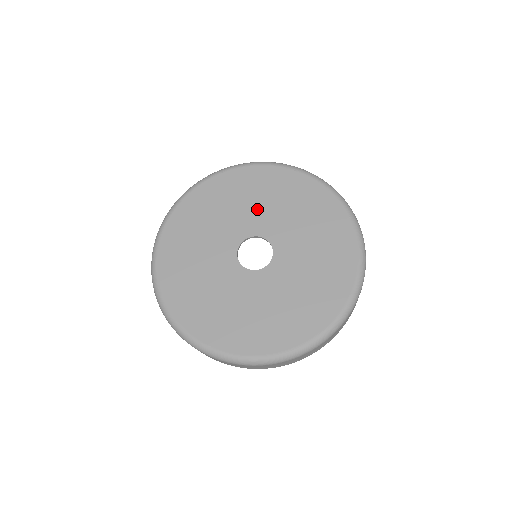
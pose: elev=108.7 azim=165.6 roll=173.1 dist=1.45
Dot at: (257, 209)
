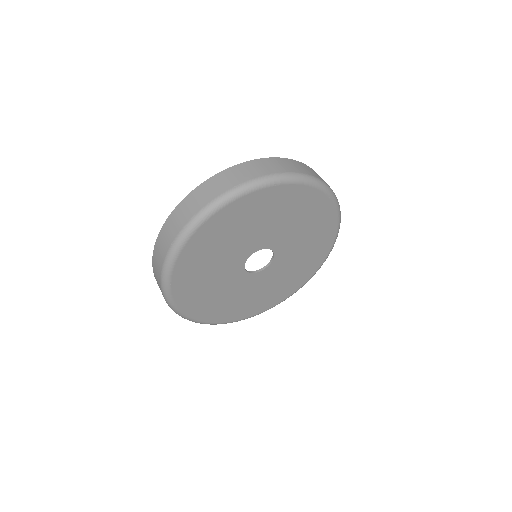
Dot at: (282, 227)
